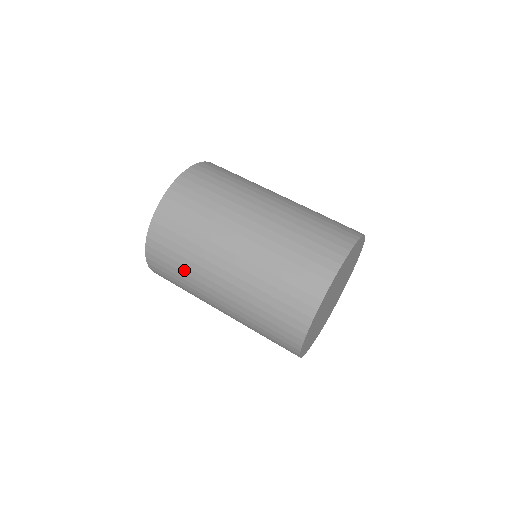
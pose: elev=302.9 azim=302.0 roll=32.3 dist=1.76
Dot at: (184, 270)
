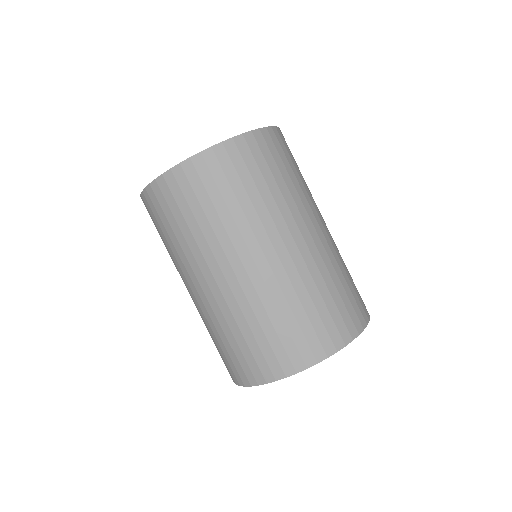
Dot at: occluded
